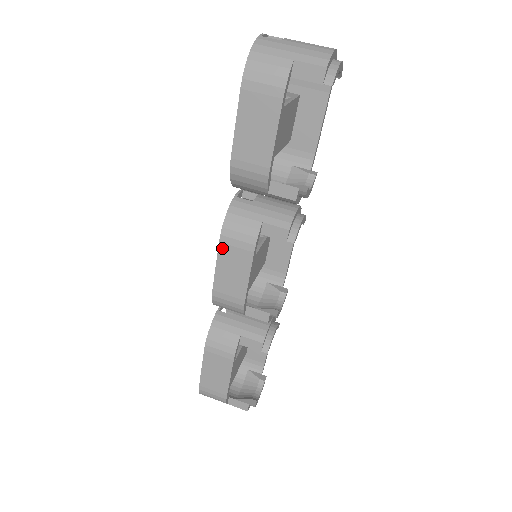
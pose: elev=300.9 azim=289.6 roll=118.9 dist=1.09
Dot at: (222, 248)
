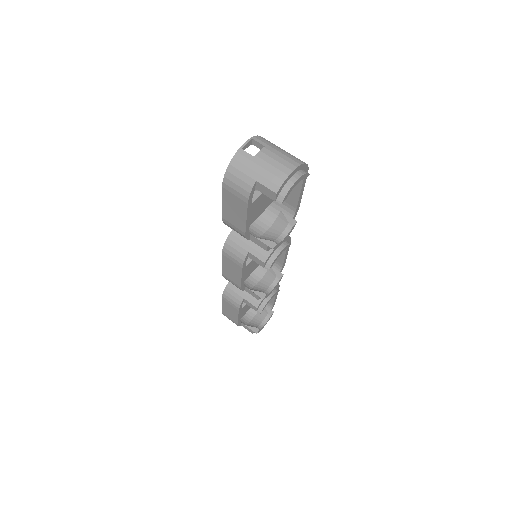
Dot at: (224, 257)
